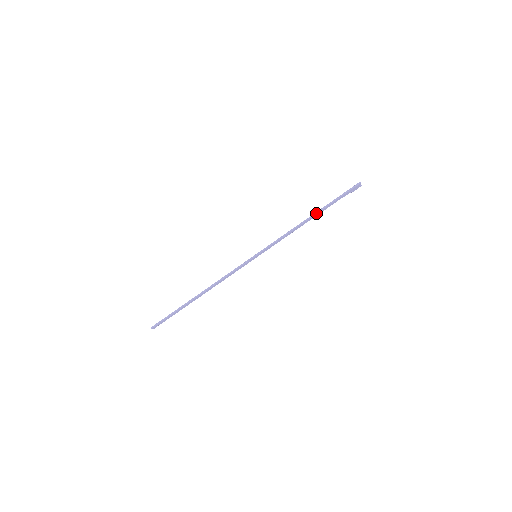
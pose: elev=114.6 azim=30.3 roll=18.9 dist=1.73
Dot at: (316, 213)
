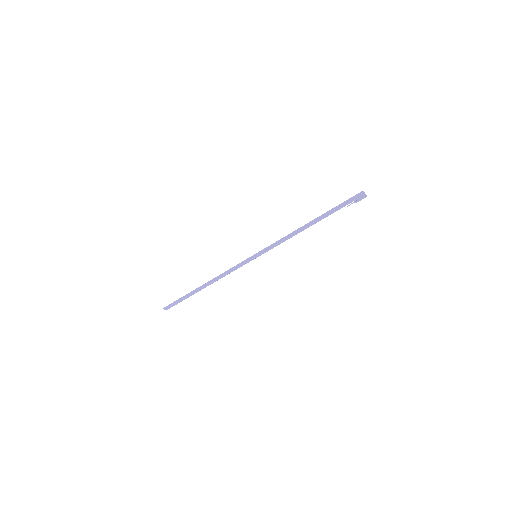
Dot at: (314, 219)
